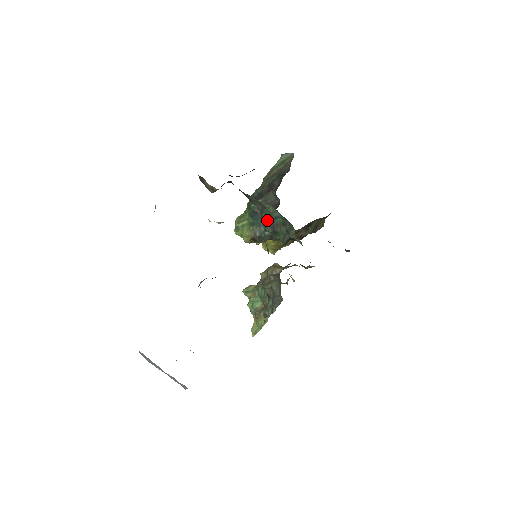
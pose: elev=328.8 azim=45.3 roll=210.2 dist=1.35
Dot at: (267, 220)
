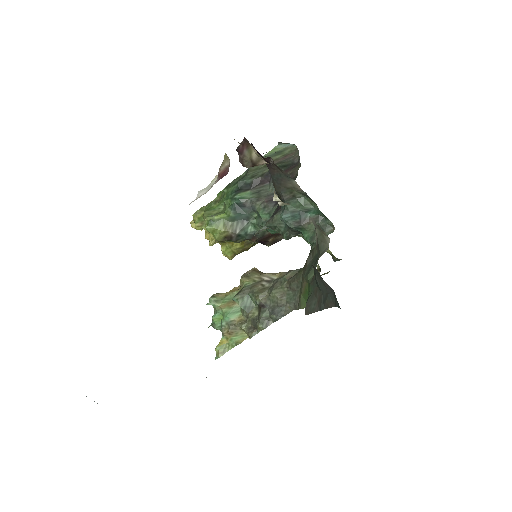
Dot at: (293, 213)
